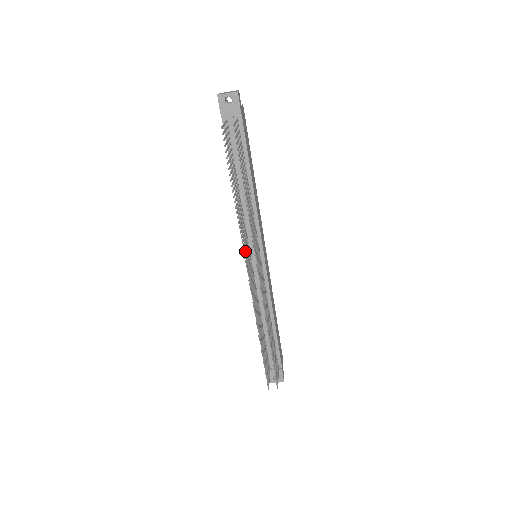
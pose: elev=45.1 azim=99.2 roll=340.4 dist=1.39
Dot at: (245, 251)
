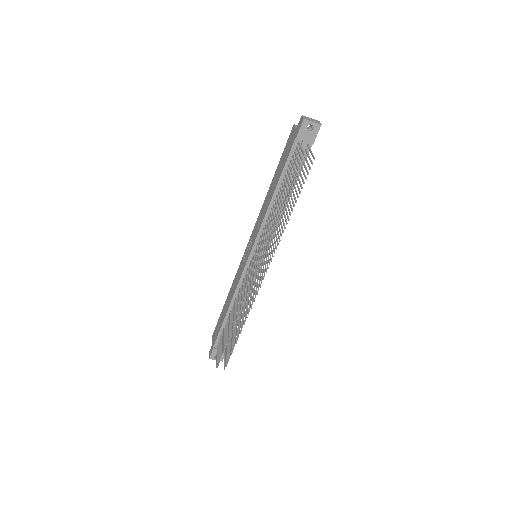
Dot at: (259, 254)
